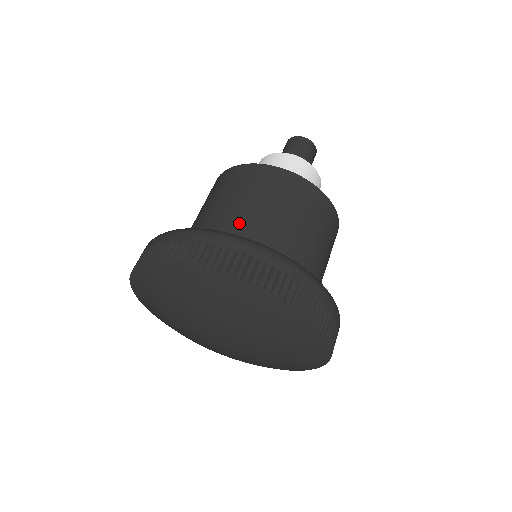
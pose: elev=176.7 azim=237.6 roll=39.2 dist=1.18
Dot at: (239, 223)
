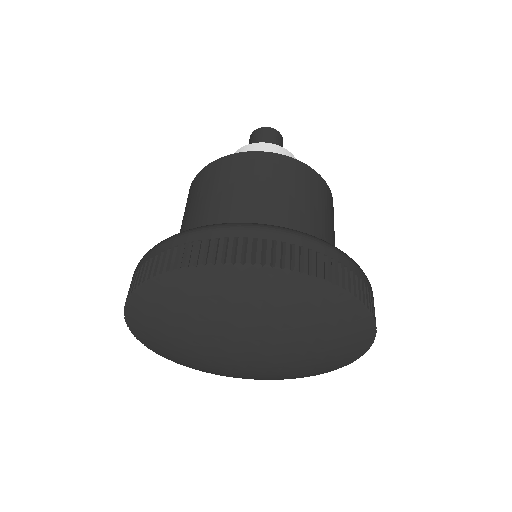
Dot at: (301, 226)
